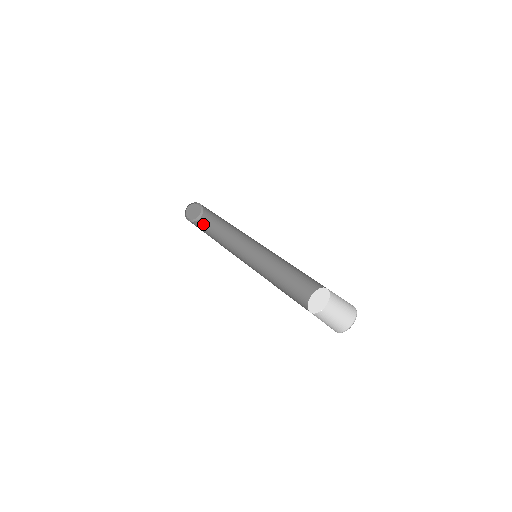
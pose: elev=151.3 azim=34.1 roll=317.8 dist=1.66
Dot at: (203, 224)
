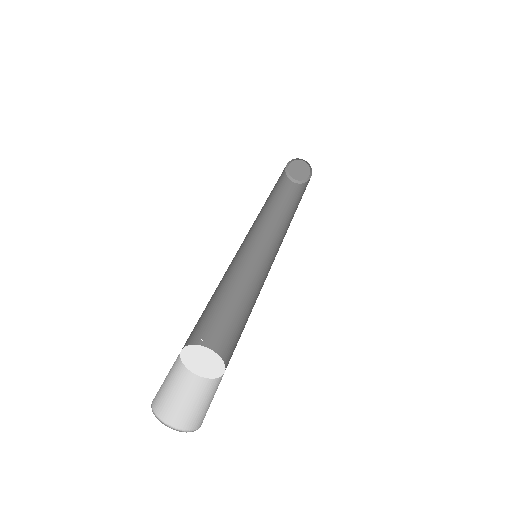
Dot at: (301, 189)
